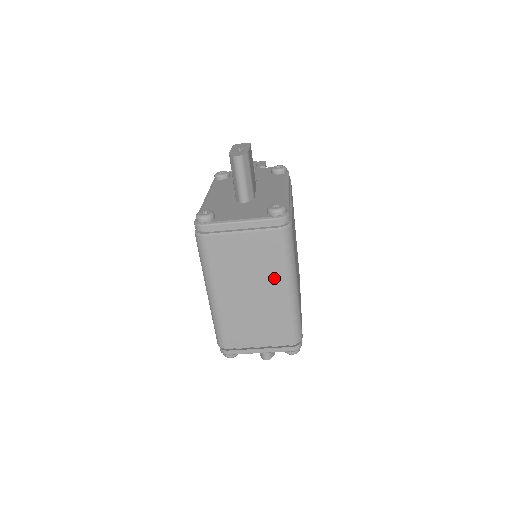
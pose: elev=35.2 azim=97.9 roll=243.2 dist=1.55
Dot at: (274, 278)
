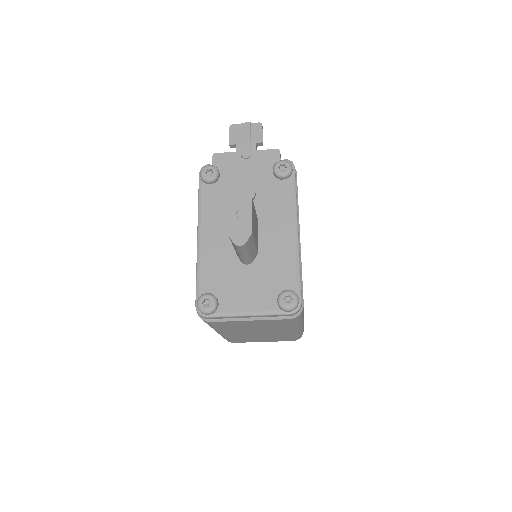
Dot at: (281, 329)
